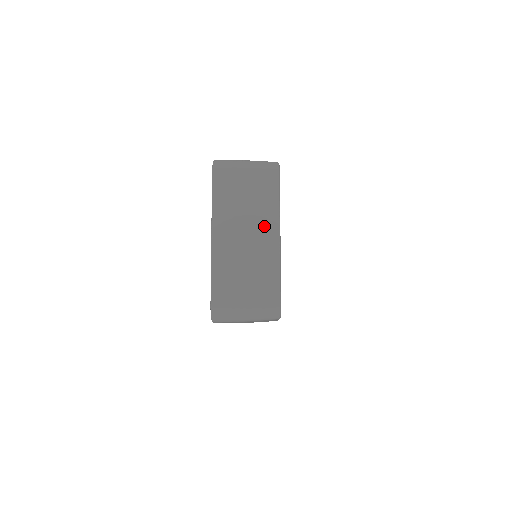
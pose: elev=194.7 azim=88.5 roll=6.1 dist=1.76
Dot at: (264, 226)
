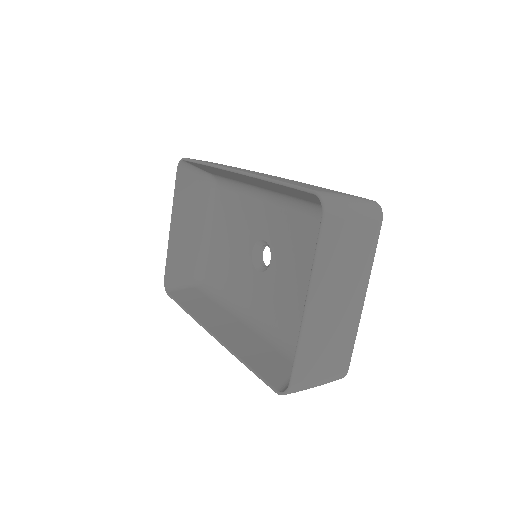
Dot at: (356, 289)
